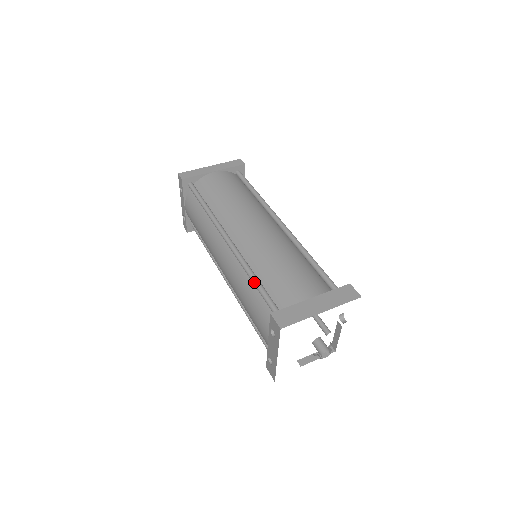
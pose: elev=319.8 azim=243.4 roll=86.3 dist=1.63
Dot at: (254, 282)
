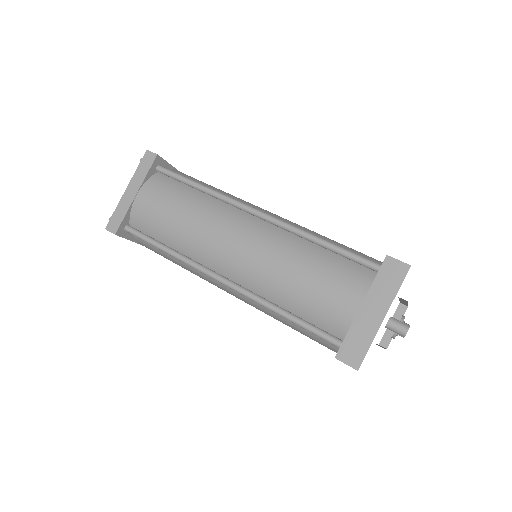
Dot at: occluded
